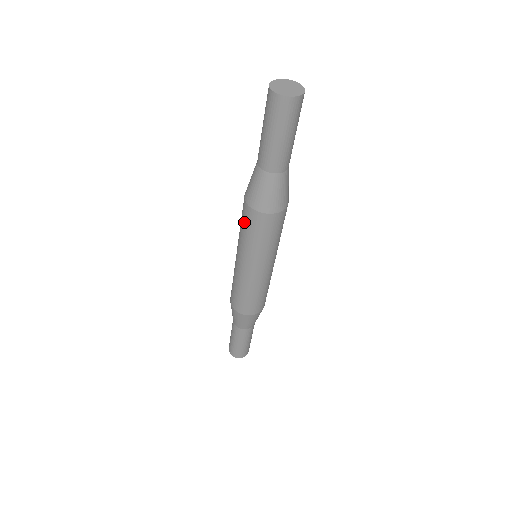
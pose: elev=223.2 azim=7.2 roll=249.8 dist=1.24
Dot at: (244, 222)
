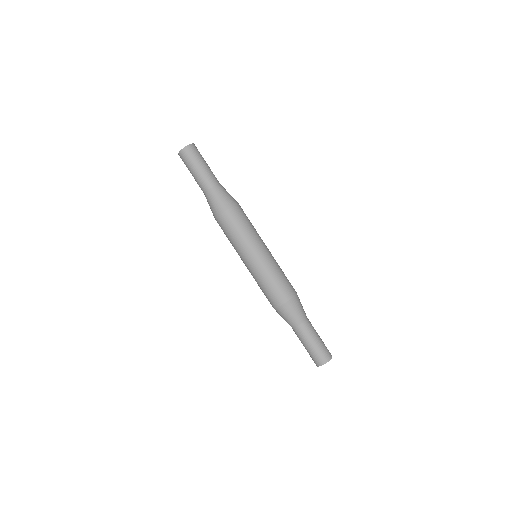
Dot at: (224, 231)
